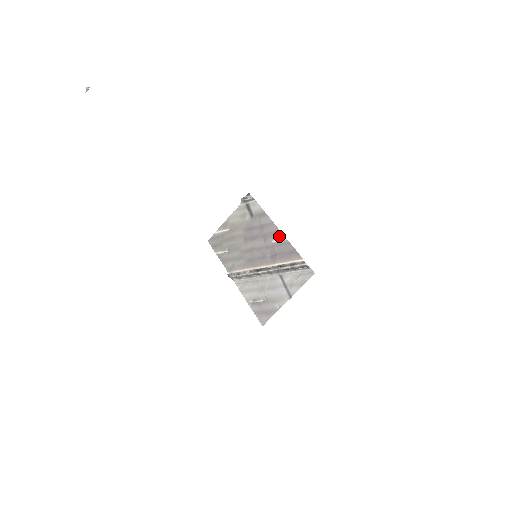
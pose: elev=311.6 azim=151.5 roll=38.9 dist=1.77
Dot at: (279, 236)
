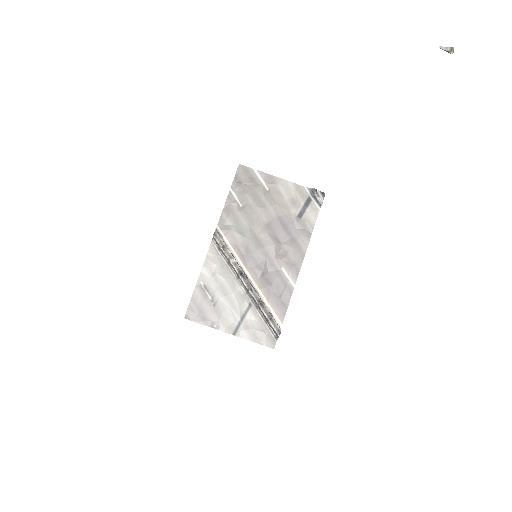
Dot at: (293, 274)
